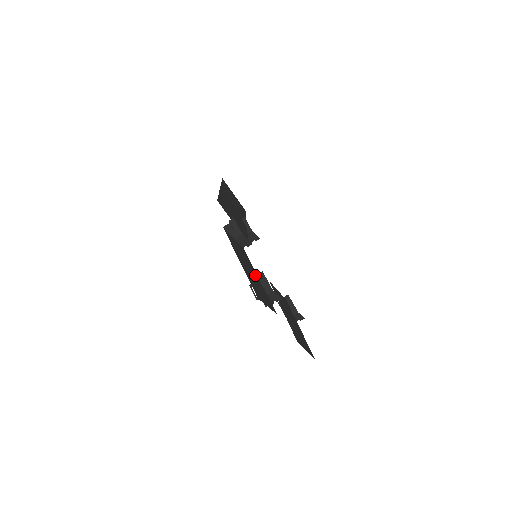
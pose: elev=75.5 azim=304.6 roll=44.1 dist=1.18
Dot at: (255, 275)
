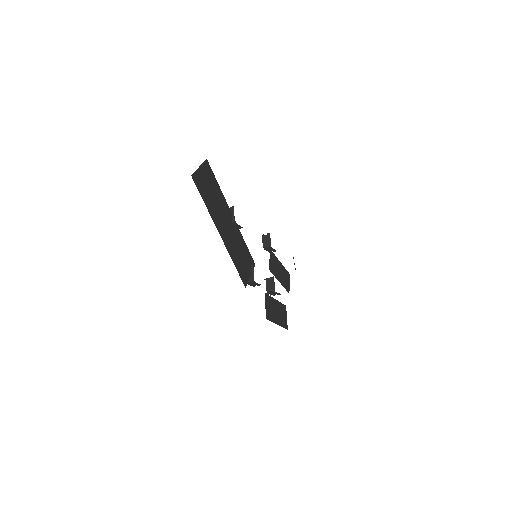
Dot at: (276, 304)
